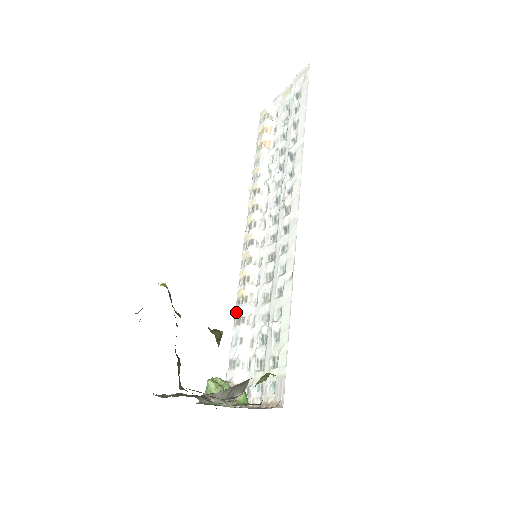
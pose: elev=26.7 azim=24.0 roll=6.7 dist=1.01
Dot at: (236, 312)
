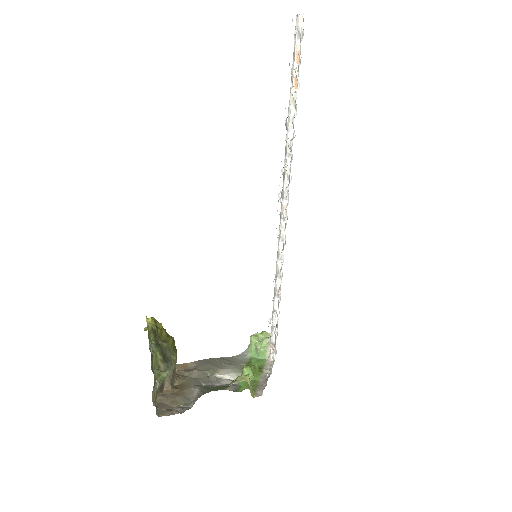
Dot at: occluded
